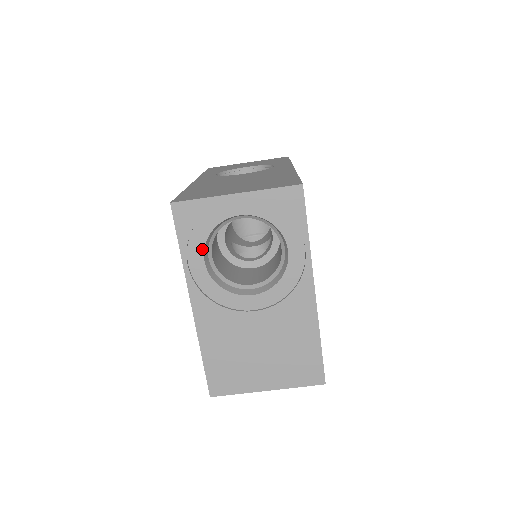
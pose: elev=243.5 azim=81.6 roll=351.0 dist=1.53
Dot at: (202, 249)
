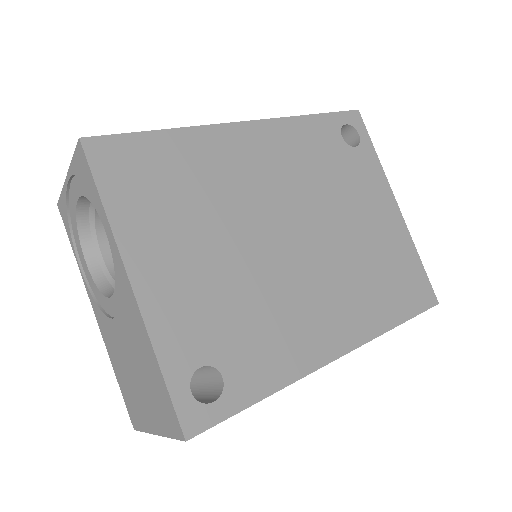
Dot at: (81, 247)
